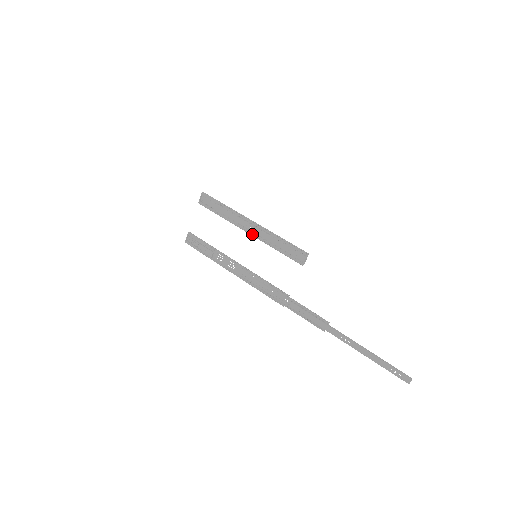
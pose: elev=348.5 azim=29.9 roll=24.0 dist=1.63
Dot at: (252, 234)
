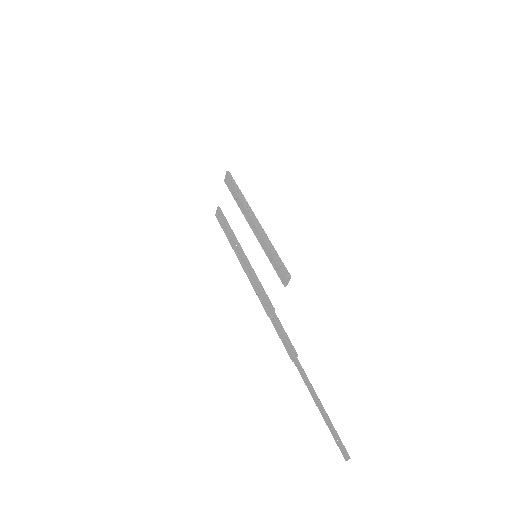
Dot at: (254, 233)
